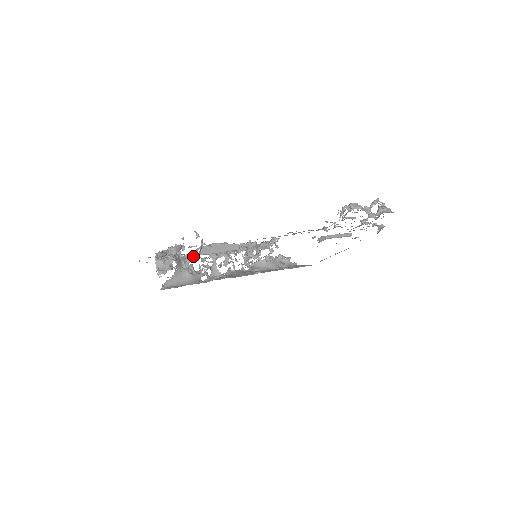
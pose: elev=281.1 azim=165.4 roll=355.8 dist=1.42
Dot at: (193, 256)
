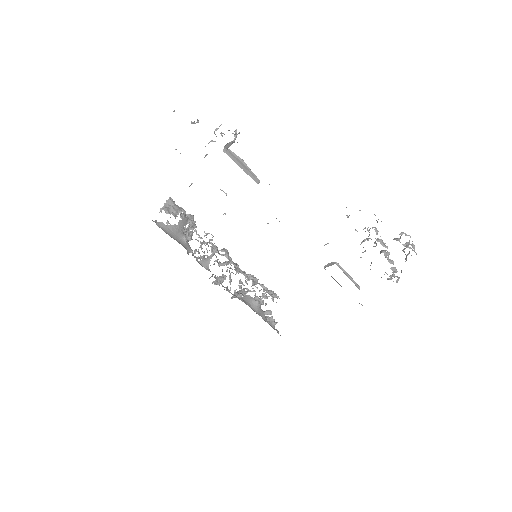
Dot at: occluded
